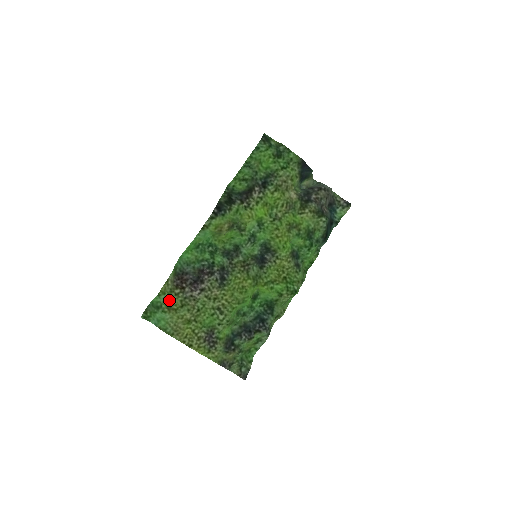
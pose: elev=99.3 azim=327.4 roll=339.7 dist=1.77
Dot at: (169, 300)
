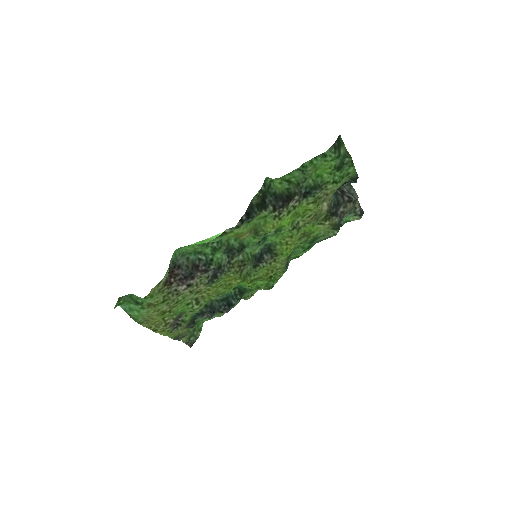
Dot at: (153, 299)
